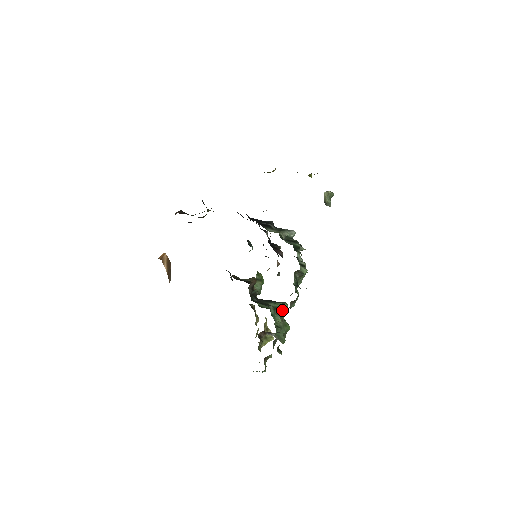
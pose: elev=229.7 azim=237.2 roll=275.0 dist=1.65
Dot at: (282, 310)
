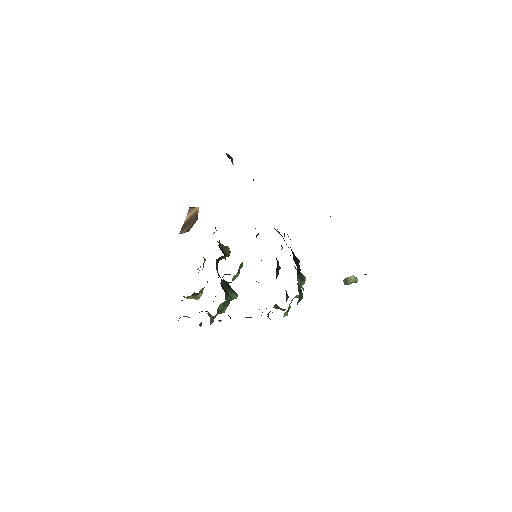
Dot at: occluded
